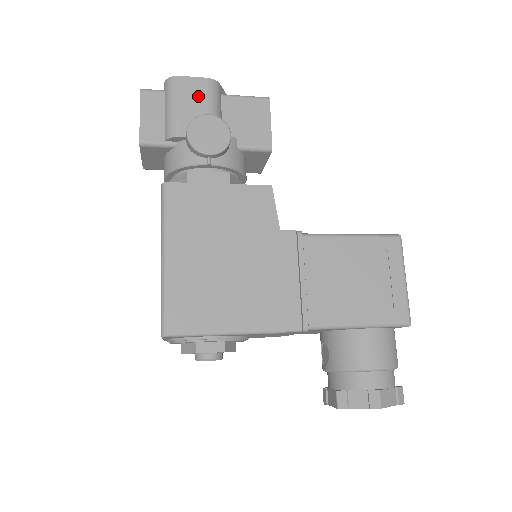
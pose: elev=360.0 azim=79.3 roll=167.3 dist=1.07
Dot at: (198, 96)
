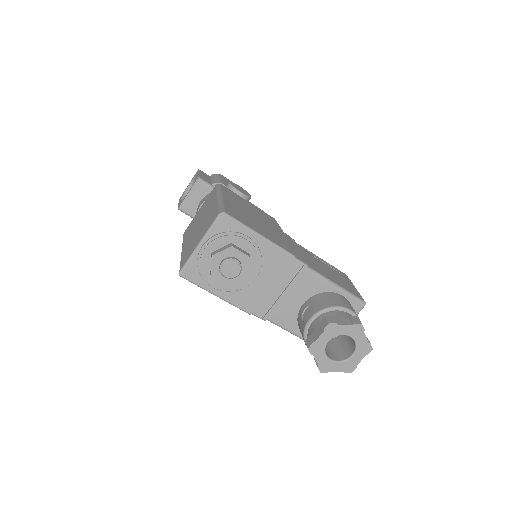
Dot at: occluded
